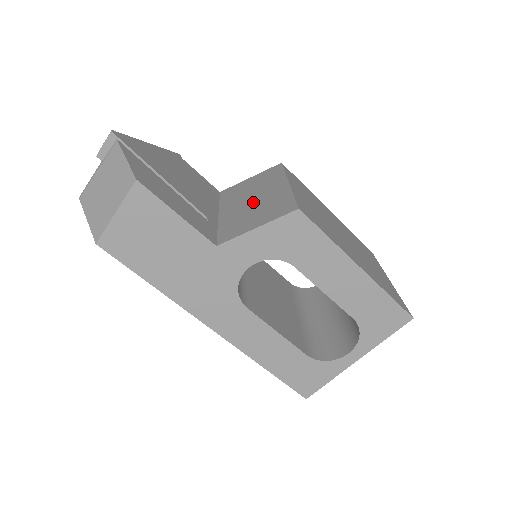
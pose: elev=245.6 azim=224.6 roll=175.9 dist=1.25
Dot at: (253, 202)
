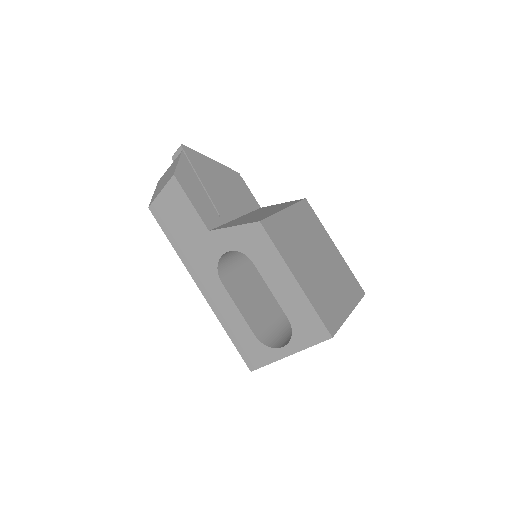
Dot at: (257, 215)
